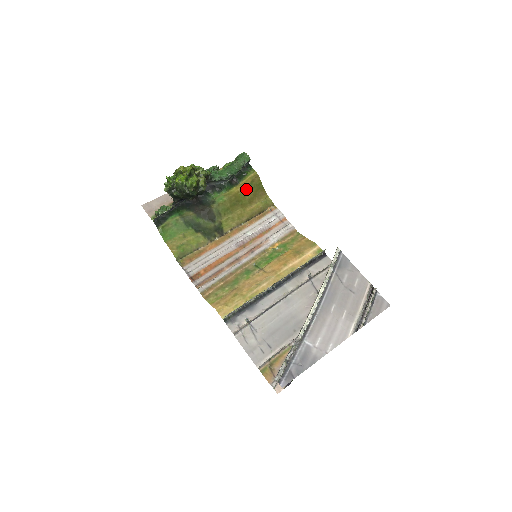
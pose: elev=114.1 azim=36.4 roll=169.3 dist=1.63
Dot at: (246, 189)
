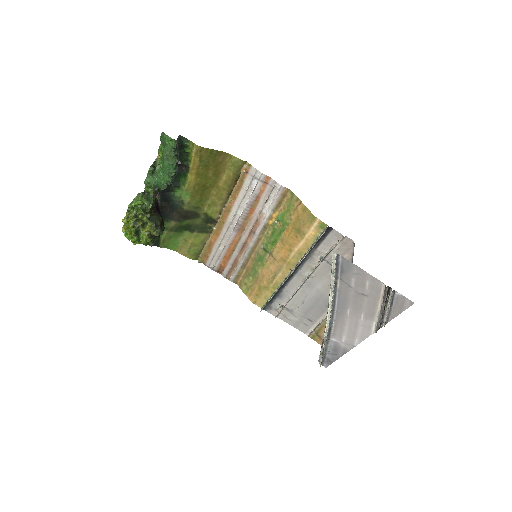
Dot at: (201, 169)
